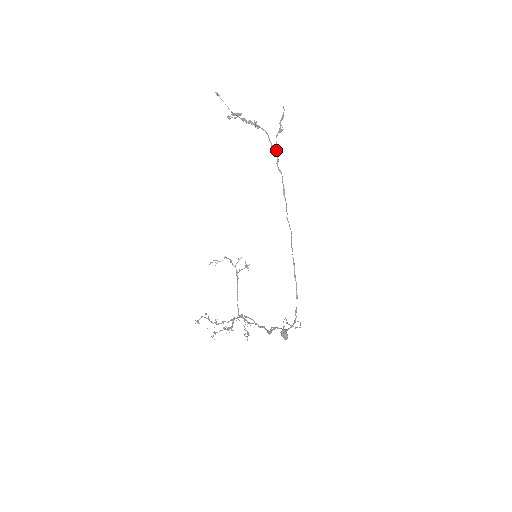
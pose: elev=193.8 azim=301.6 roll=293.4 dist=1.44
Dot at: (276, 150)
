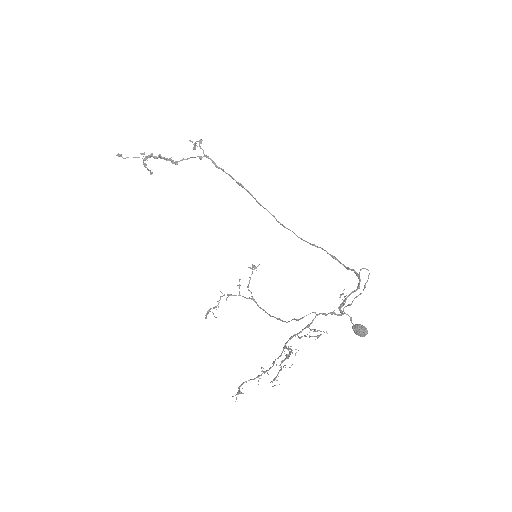
Dot at: (207, 156)
